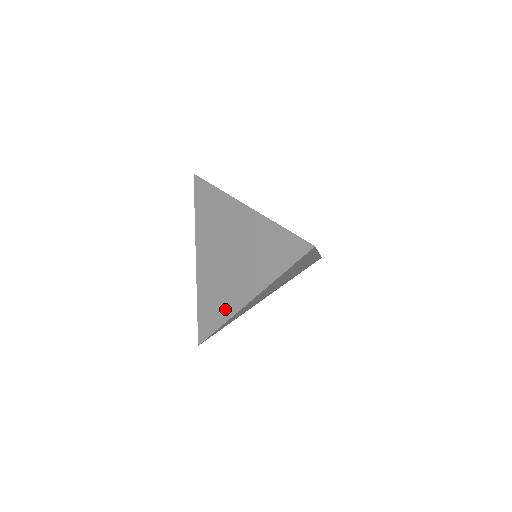
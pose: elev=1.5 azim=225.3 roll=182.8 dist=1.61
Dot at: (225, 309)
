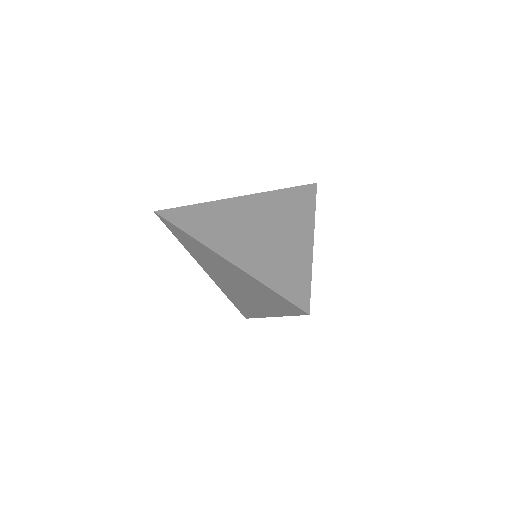
Dot at: (300, 261)
